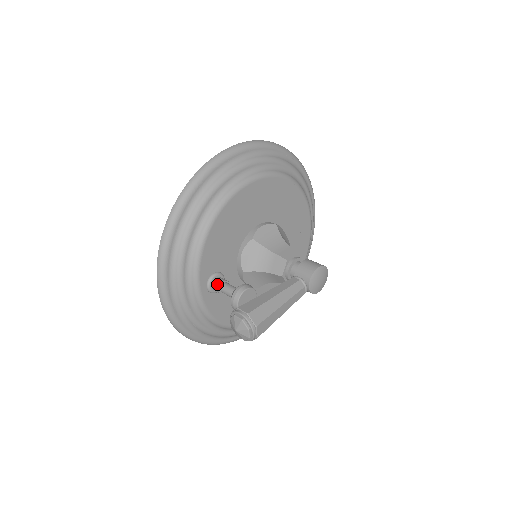
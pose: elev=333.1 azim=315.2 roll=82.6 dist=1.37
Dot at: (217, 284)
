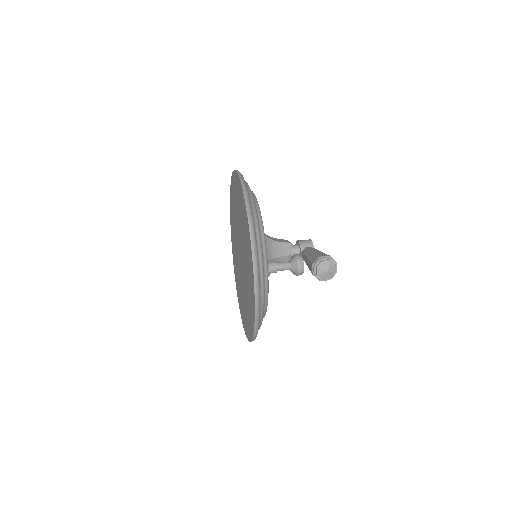
Dot at: (274, 264)
